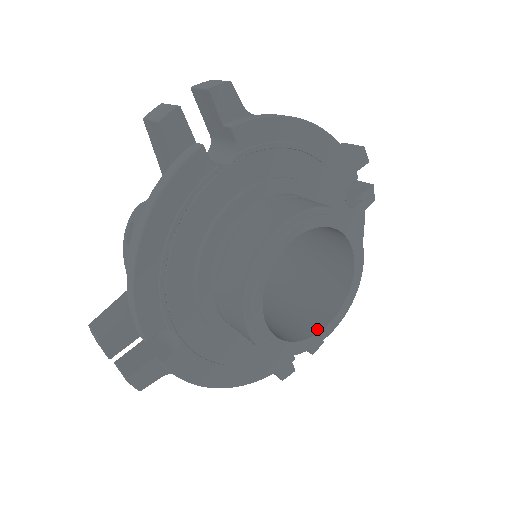
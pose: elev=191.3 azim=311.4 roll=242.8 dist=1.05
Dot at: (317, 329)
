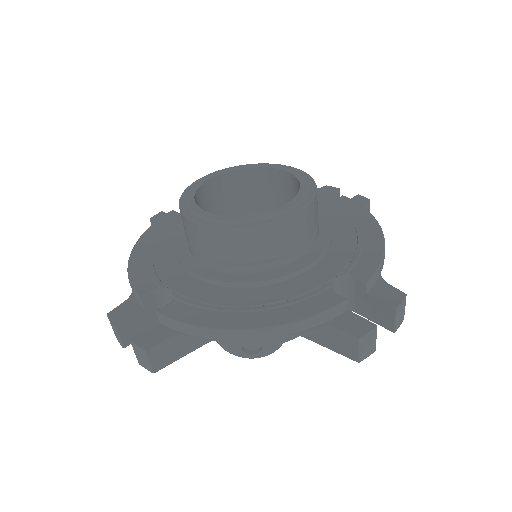
Dot at: occluded
